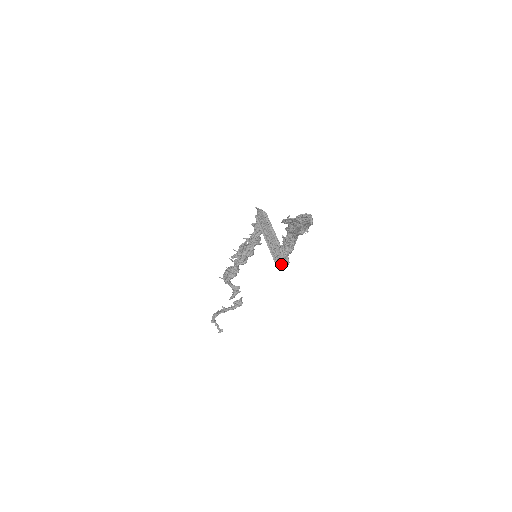
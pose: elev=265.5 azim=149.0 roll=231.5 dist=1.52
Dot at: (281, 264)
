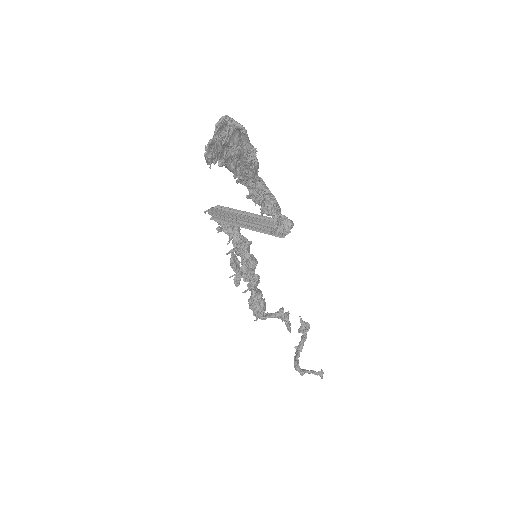
Dot at: (284, 231)
